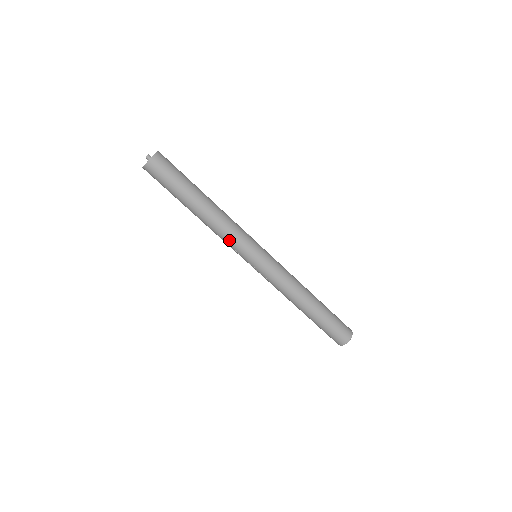
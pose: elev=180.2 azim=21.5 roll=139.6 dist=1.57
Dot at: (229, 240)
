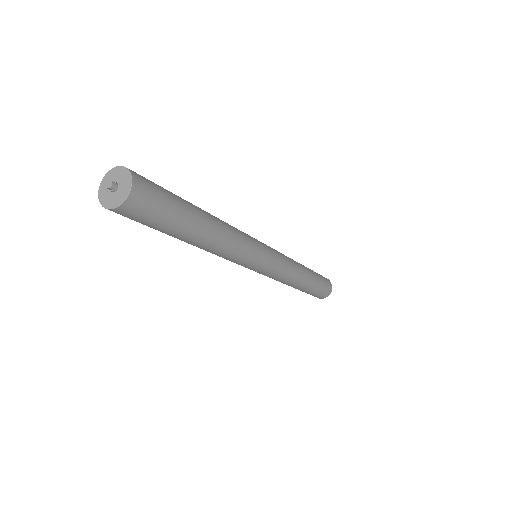
Dot at: (237, 258)
